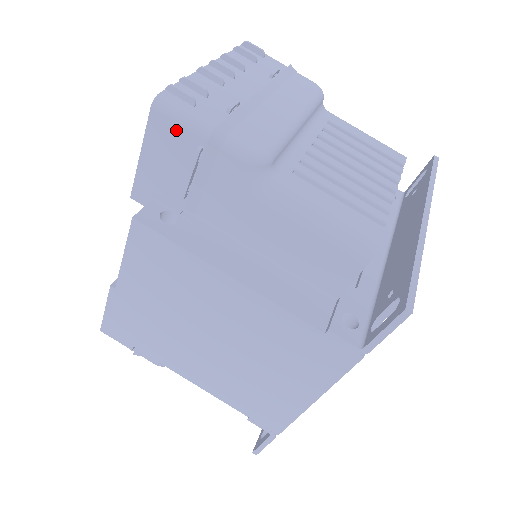
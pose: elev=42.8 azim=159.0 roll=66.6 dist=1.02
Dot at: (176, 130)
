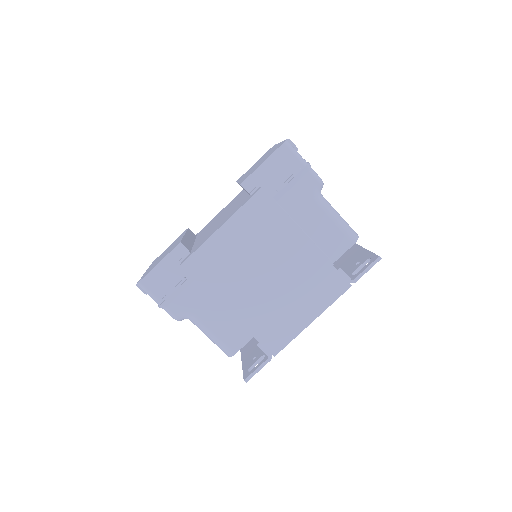
Dot at: (290, 157)
